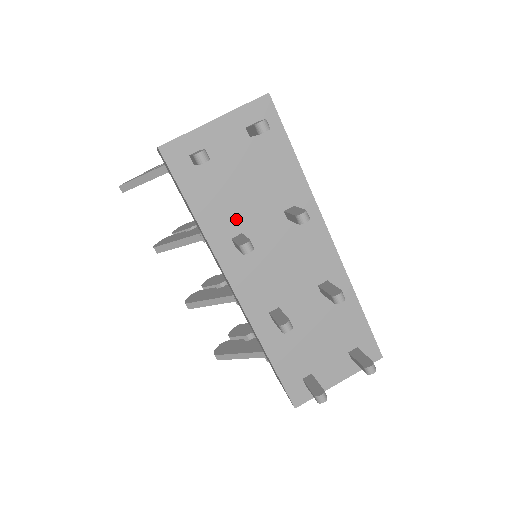
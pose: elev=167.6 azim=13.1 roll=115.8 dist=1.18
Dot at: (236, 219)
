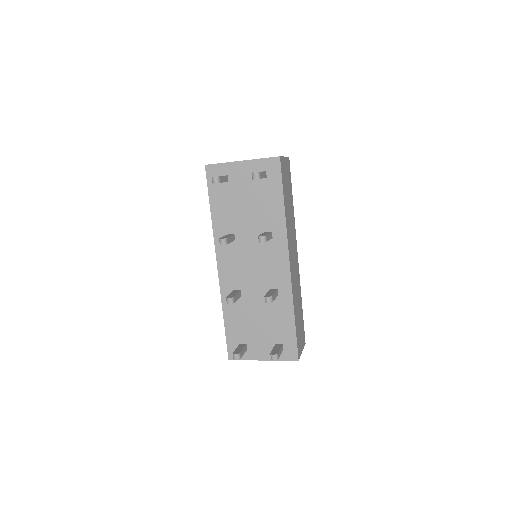
Dot at: (234, 224)
